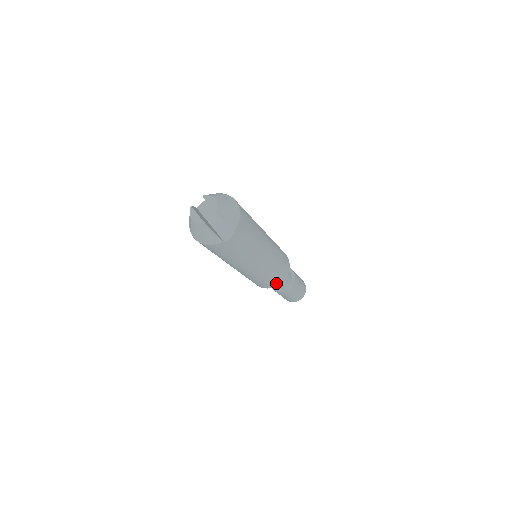
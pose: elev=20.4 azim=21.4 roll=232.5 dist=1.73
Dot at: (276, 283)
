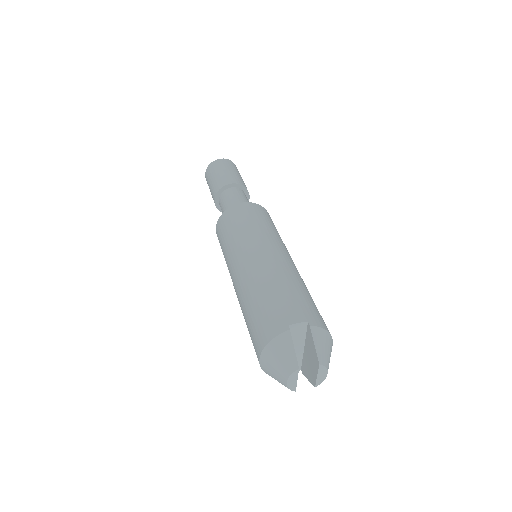
Dot at: occluded
